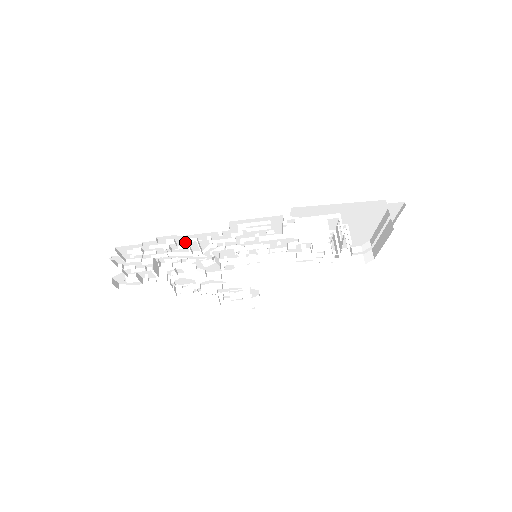
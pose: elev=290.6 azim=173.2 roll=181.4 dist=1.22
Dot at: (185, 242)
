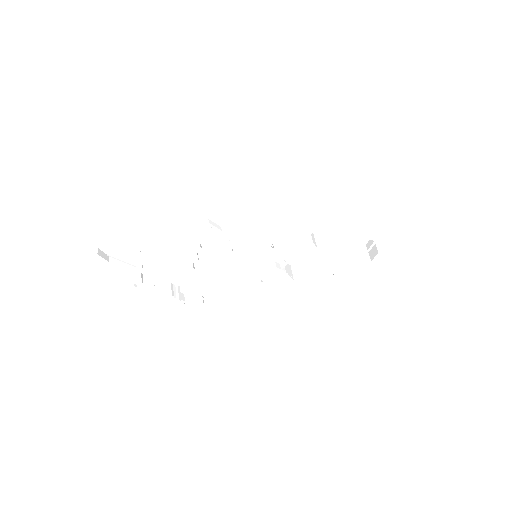
Dot at: (243, 210)
